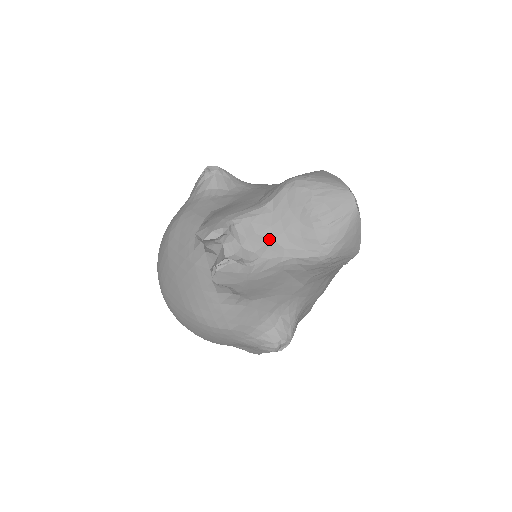
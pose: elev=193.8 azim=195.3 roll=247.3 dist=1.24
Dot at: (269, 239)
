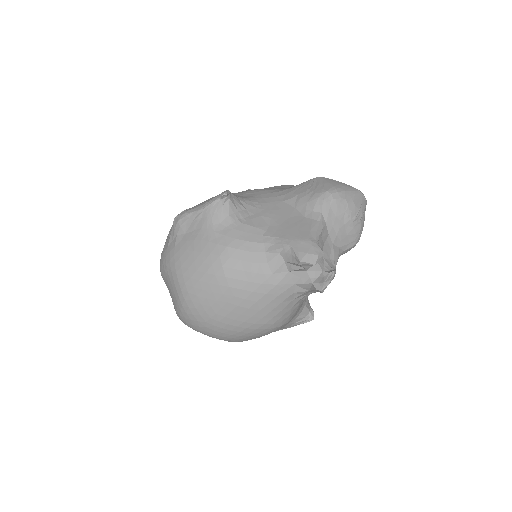
Dot at: (331, 244)
